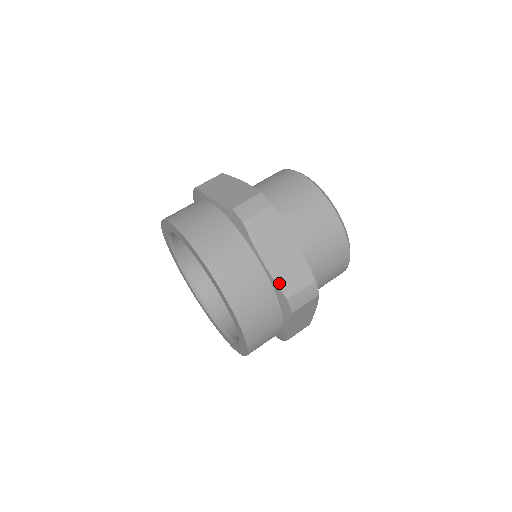
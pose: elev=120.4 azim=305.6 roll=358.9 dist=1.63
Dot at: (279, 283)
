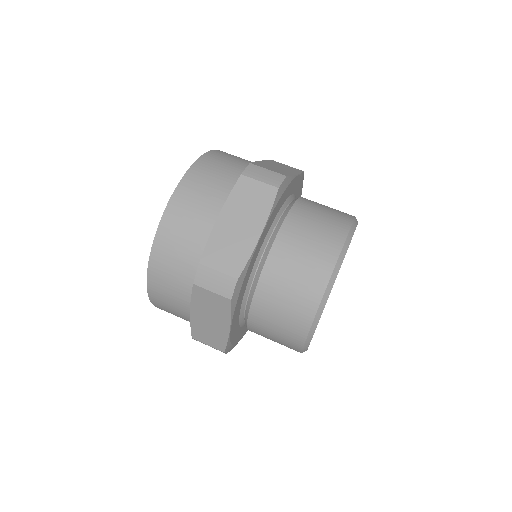
Dot at: (209, 244)
